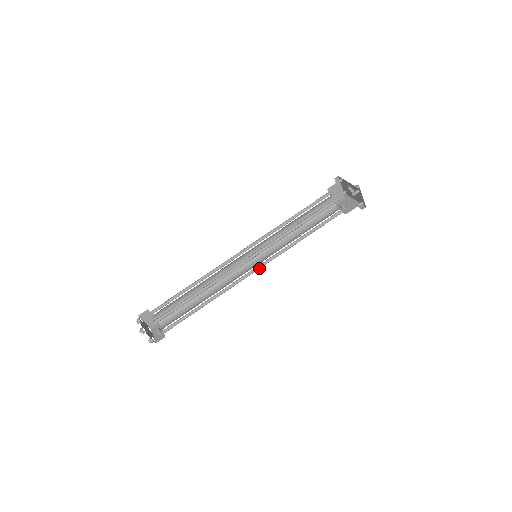
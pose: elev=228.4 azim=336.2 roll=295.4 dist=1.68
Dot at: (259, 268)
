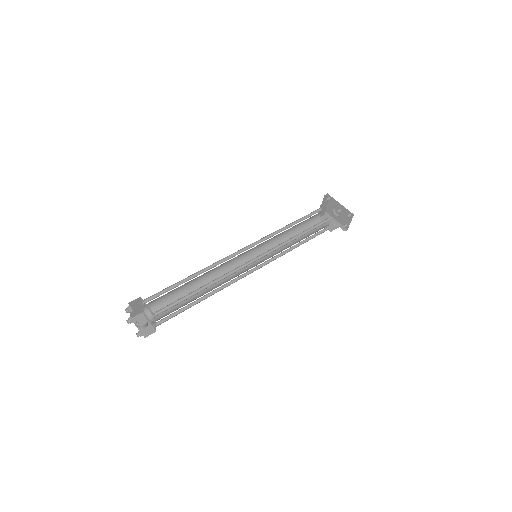
Dot at: (256, 269)
